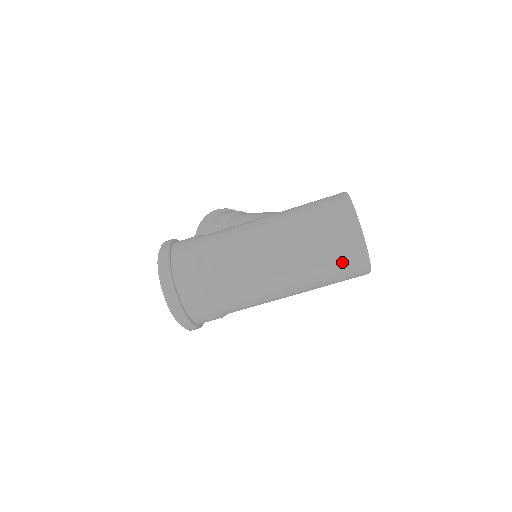
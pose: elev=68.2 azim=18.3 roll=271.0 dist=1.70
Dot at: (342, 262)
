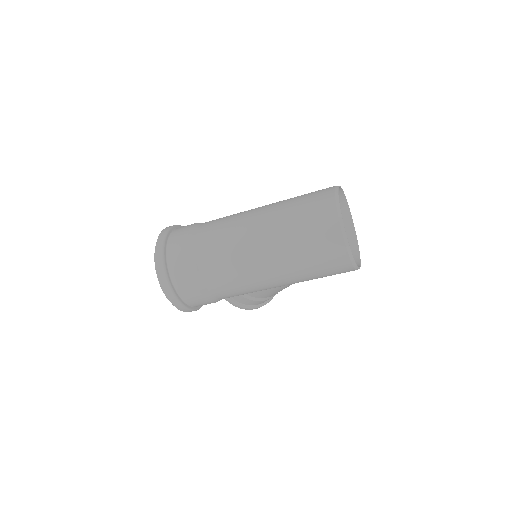
Dot at: (316, 228)
